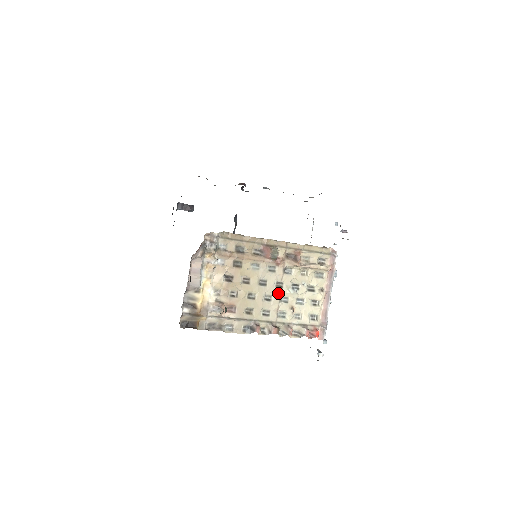
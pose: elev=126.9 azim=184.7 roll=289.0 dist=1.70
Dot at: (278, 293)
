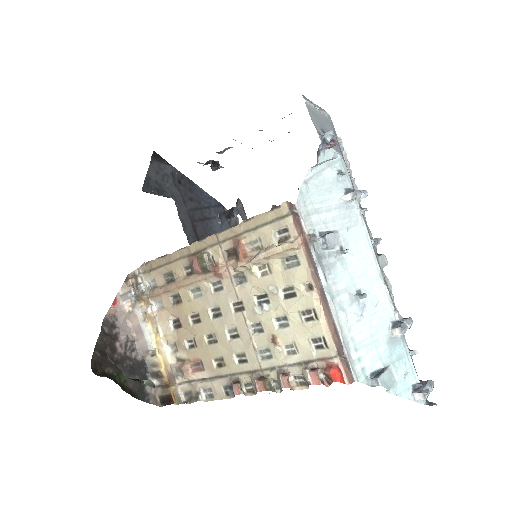
Dot at: (242, 321)
